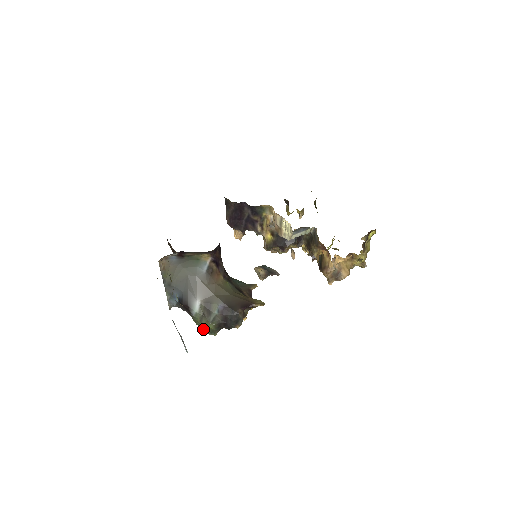
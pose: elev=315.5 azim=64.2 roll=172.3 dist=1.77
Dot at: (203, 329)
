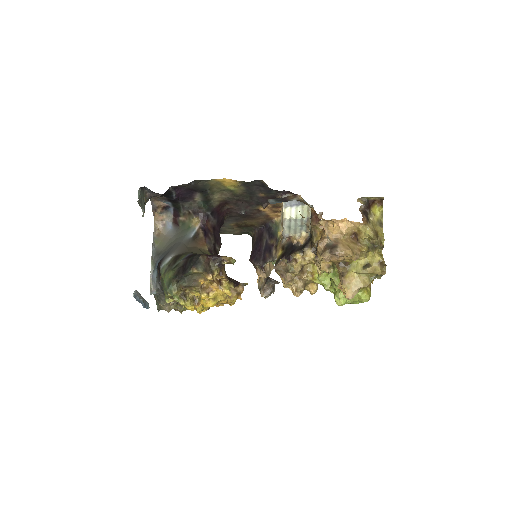
Dot at: (166, 293)
